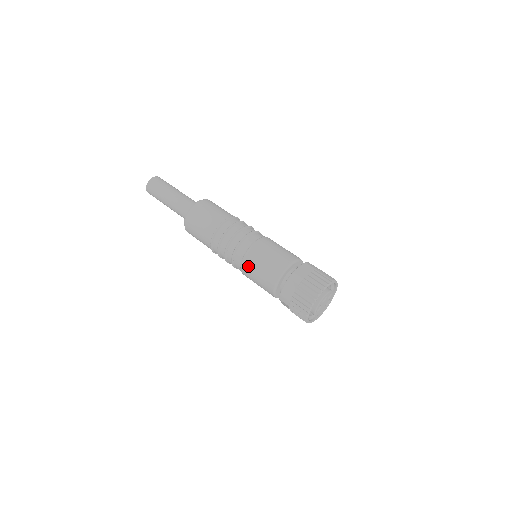
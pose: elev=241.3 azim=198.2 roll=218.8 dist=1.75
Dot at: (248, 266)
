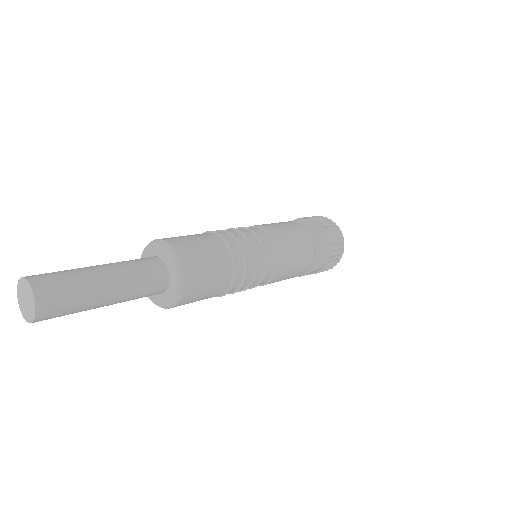
Dot at: occluded
